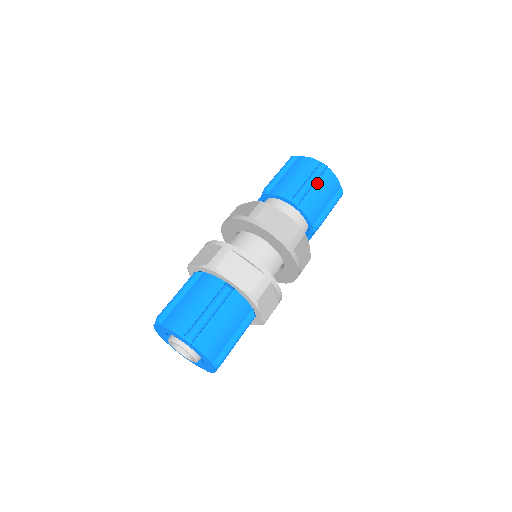
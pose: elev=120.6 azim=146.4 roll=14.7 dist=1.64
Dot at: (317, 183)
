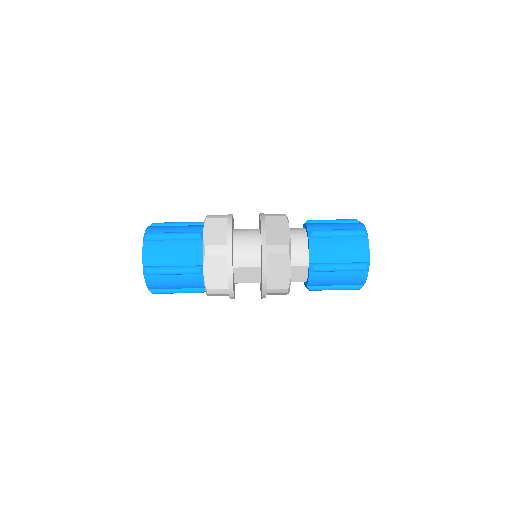
Dot at: (345, 238)
